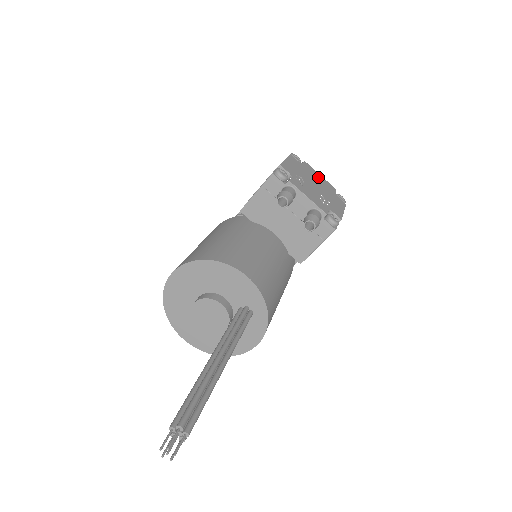
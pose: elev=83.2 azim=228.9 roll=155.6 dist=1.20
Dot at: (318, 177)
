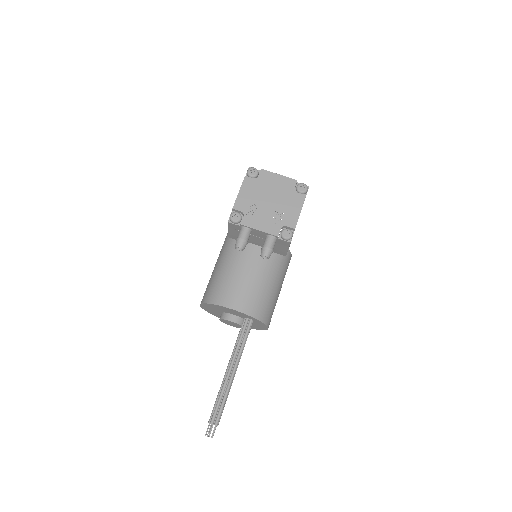
Dot at: (275, 182)
